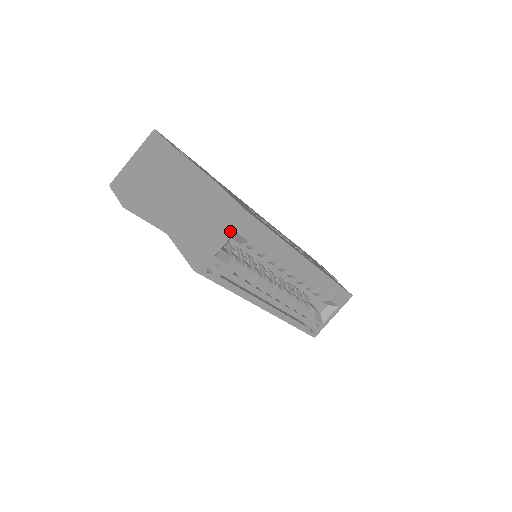
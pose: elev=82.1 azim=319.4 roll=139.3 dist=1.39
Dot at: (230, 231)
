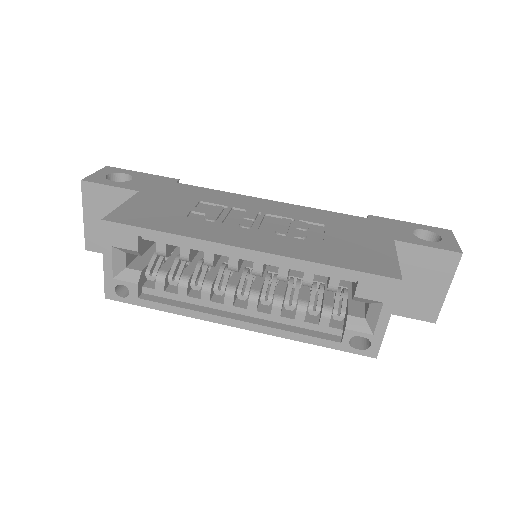
Dot at: (106, 247)
